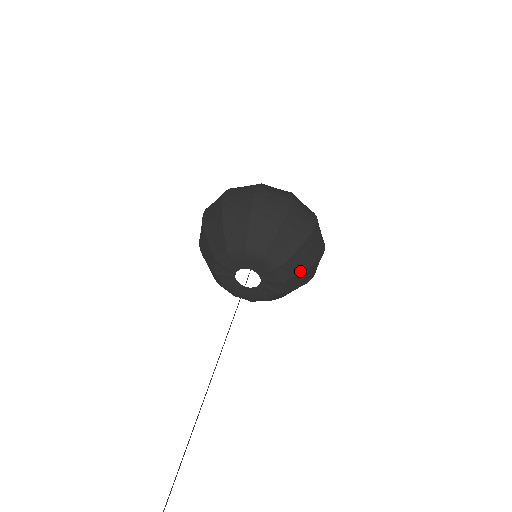
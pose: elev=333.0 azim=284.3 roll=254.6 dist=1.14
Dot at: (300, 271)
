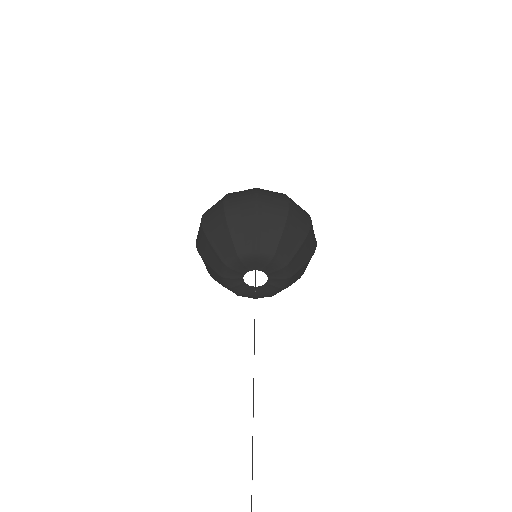
Dot at: (301, 266)
